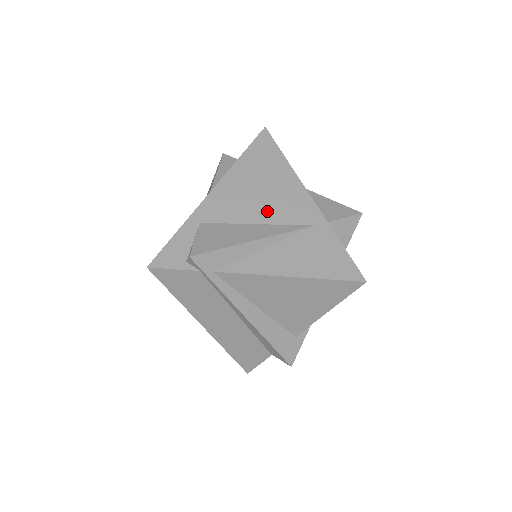
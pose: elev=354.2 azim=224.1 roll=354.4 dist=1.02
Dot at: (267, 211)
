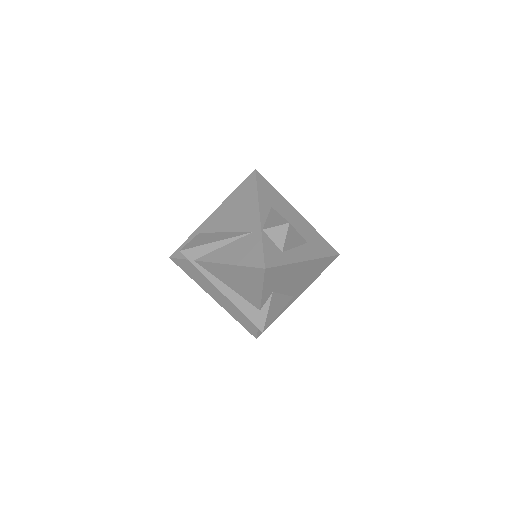
Dot at: (233, 224)
